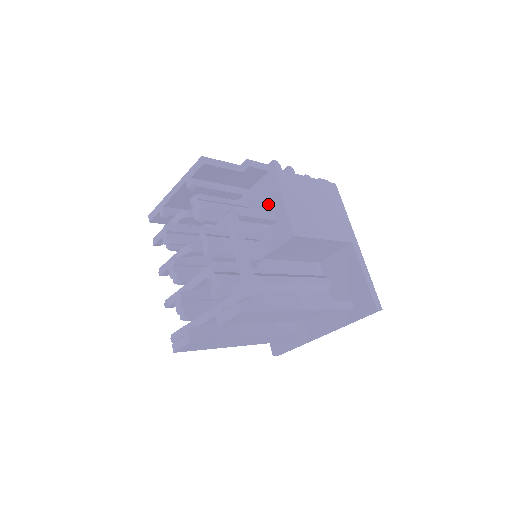
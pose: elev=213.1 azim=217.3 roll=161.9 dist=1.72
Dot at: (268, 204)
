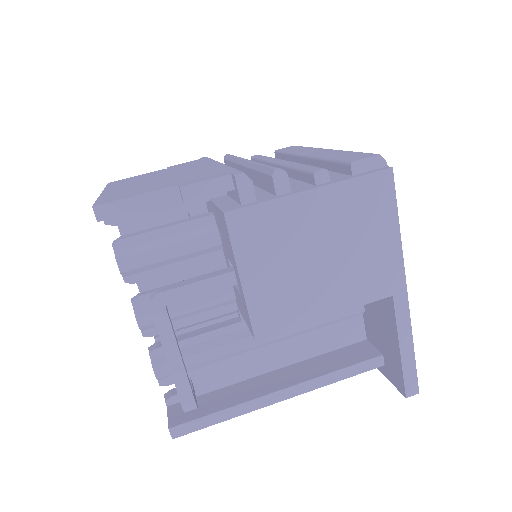
Dot at: (229, 257)
